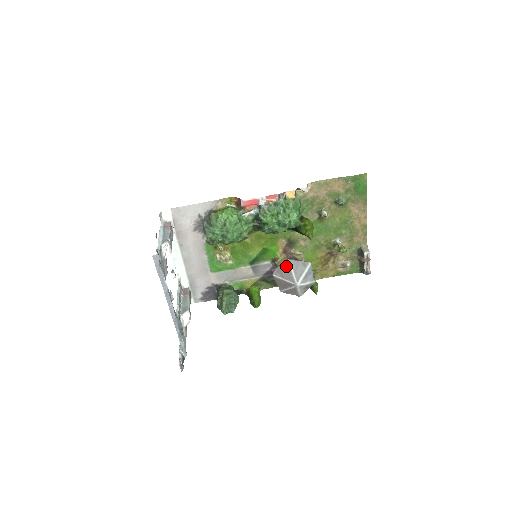
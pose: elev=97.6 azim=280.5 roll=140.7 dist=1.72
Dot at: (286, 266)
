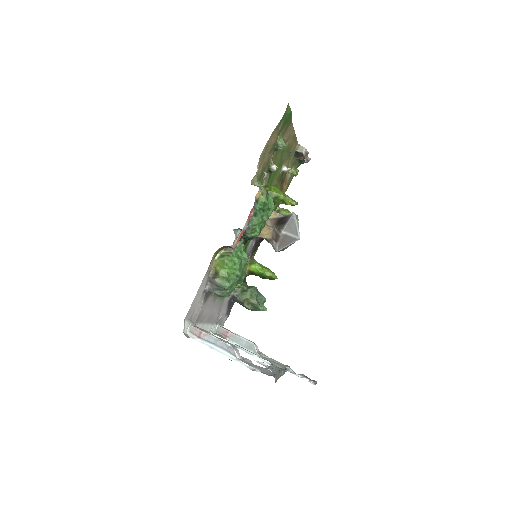
Dot at: (284, 237)
